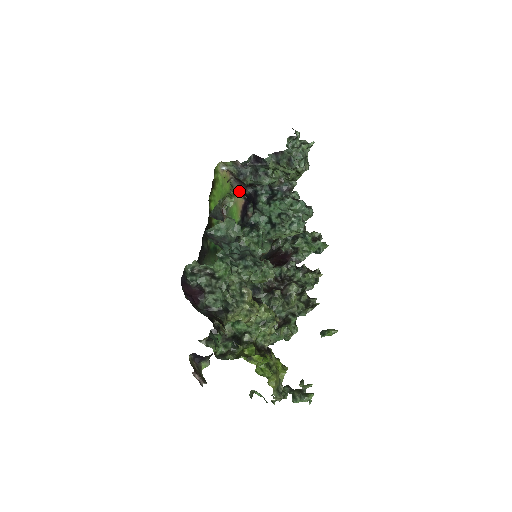
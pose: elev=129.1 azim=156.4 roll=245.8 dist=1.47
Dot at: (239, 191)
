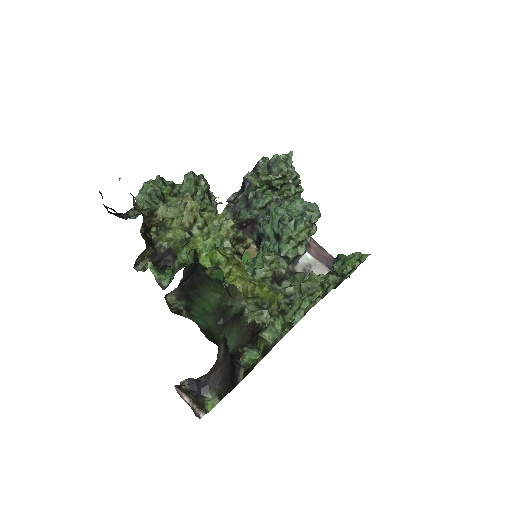
Dot at: (252, 247)
